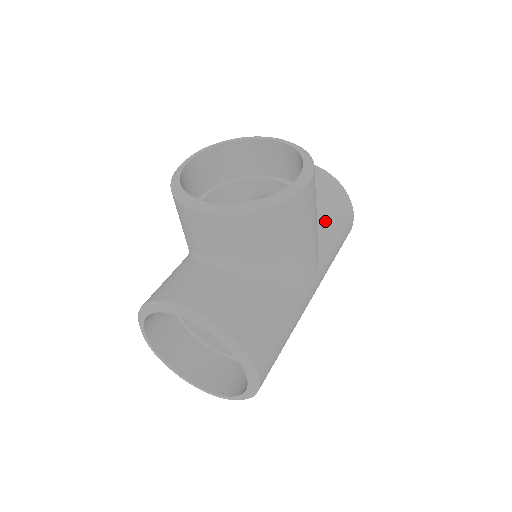
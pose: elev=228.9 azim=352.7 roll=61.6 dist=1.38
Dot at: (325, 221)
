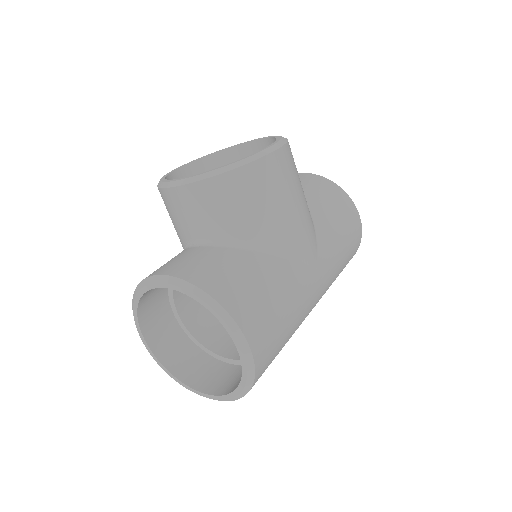
Dot at: (322, 212)
